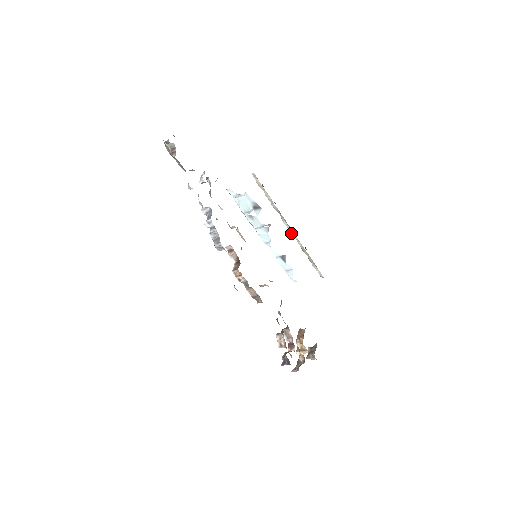
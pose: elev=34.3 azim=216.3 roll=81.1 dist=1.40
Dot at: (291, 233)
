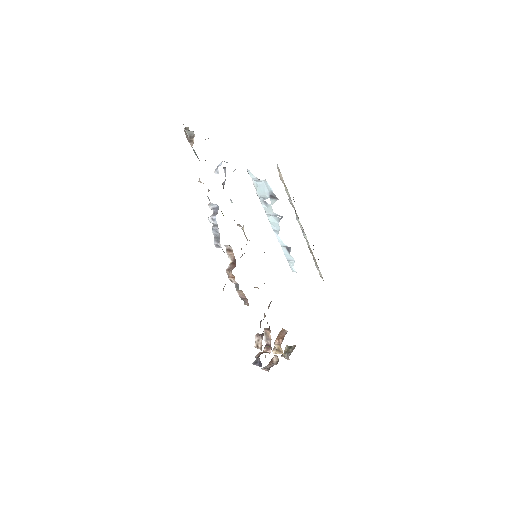
Dot at: (302, 231)
